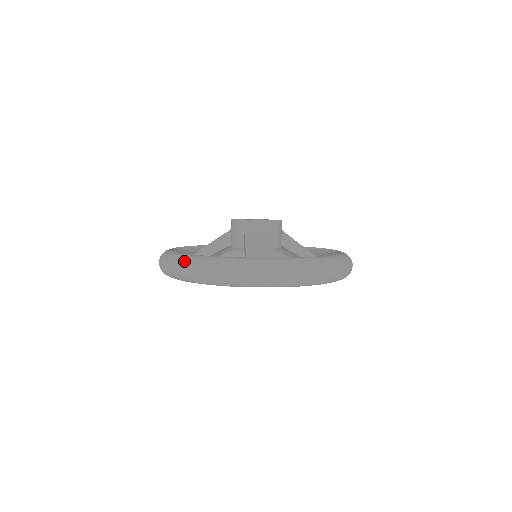
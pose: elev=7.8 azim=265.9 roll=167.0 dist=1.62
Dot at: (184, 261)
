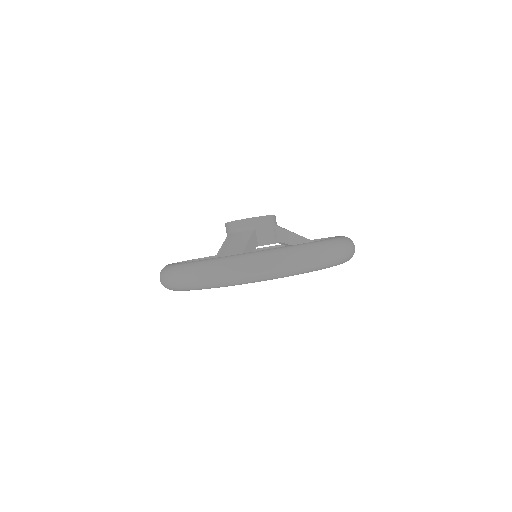
Dot at: (162, 271)
